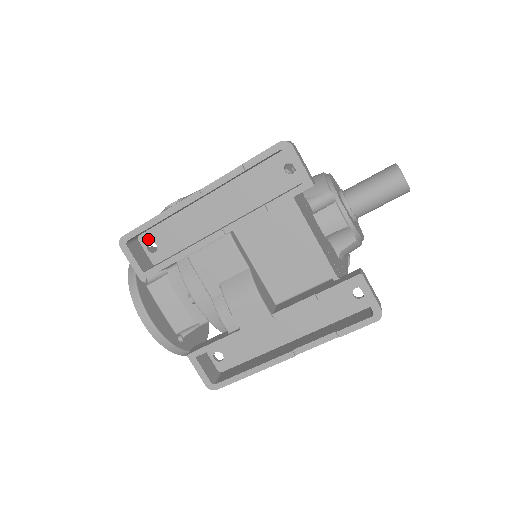
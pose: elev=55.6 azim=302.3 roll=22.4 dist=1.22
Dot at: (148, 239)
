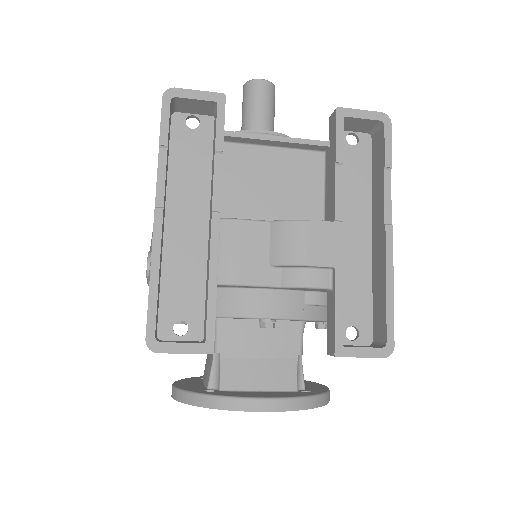
Dot at: (168, 326)
